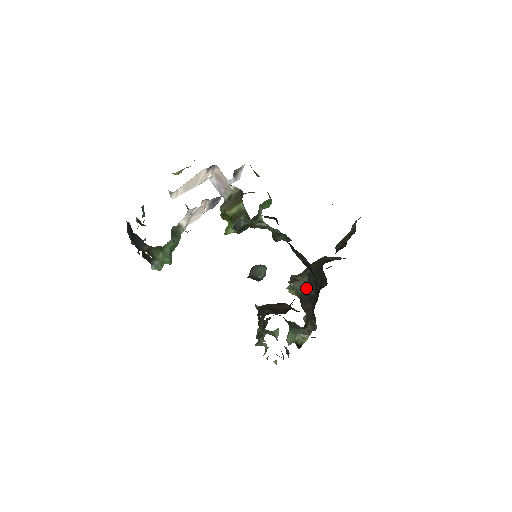
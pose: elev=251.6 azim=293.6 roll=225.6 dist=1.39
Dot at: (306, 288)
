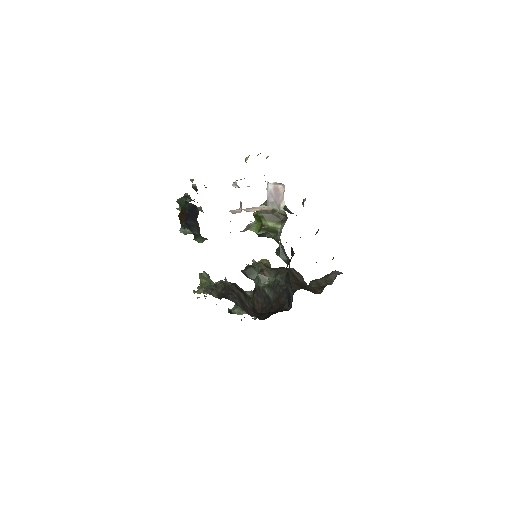
Dot at: (268, 287)
